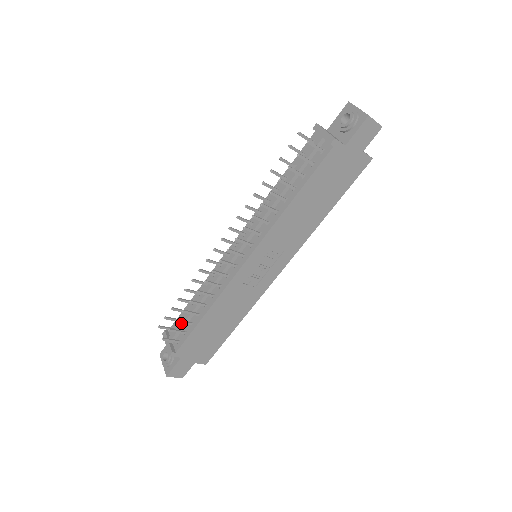
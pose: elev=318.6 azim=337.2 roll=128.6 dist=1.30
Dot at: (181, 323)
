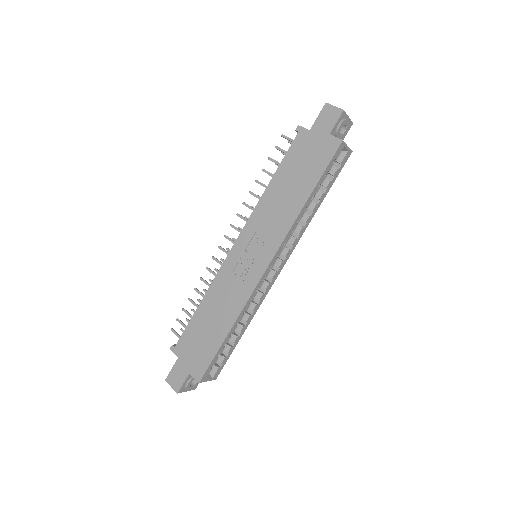
Dot at: occluded
